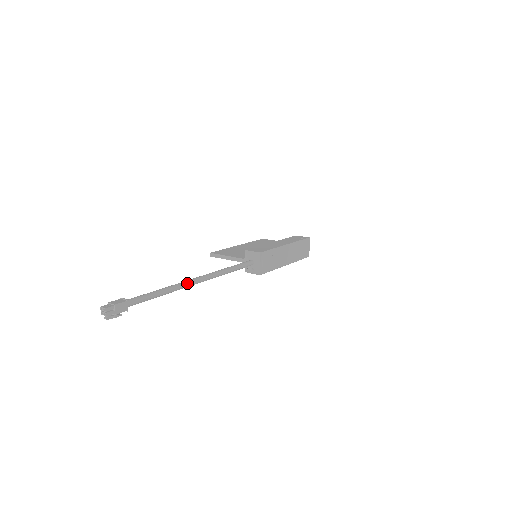
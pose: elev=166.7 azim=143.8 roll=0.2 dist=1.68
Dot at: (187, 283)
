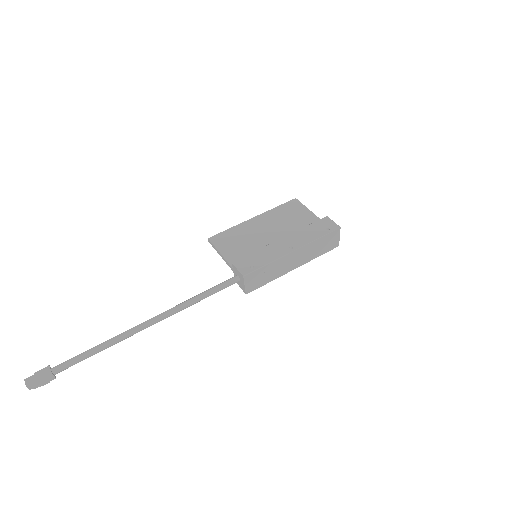
Dot at: (134, 332)
